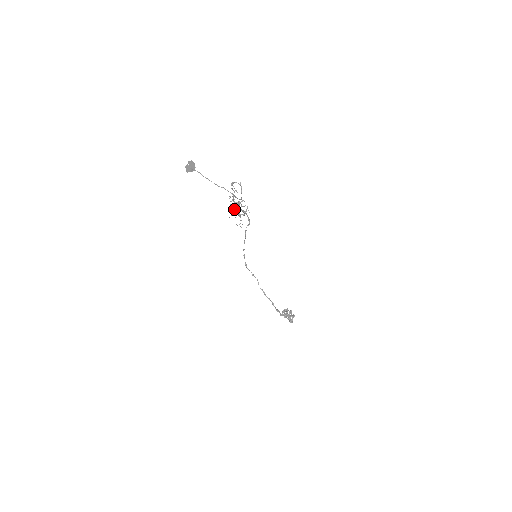
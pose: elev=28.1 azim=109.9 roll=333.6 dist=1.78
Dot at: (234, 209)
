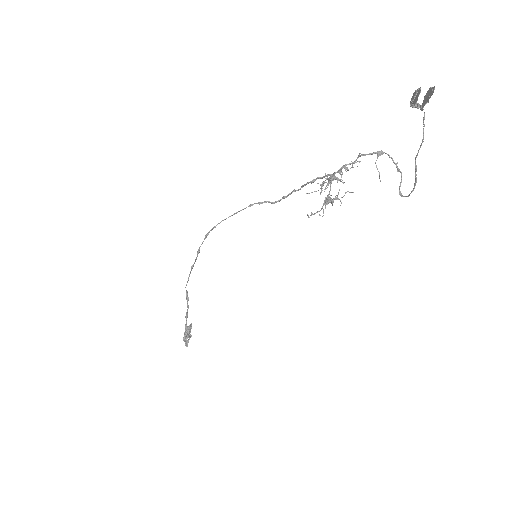
Dot at: occluded
